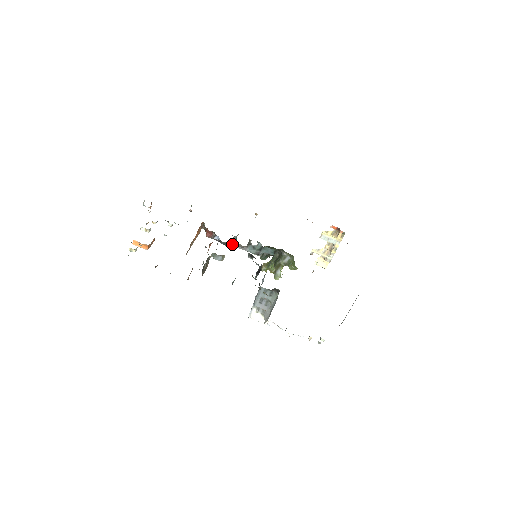
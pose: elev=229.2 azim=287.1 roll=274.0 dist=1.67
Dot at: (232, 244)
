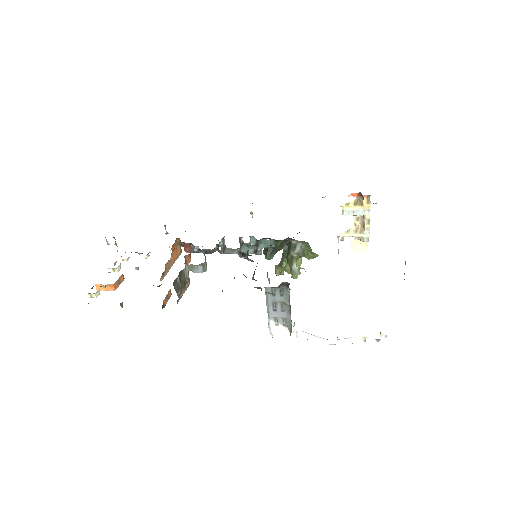
Dot at: occluded
